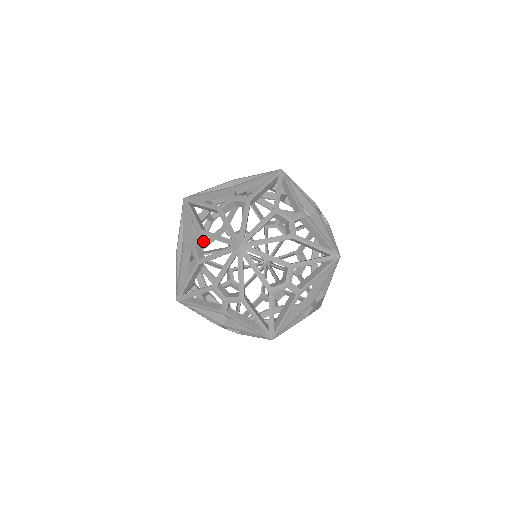
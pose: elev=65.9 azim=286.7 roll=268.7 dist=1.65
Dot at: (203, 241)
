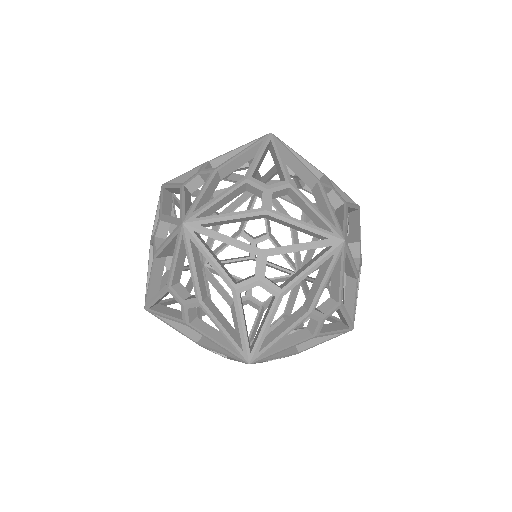
Dot at: (166, 230)
